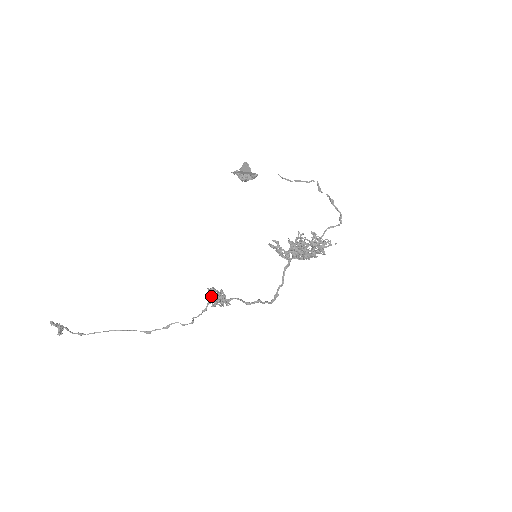
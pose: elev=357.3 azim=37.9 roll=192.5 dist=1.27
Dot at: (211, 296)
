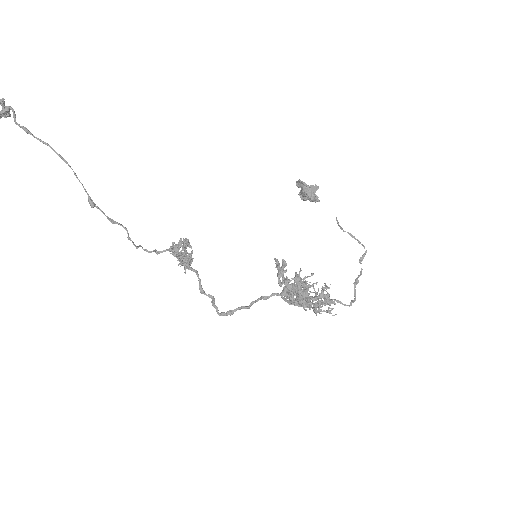
Dot at: occluded
